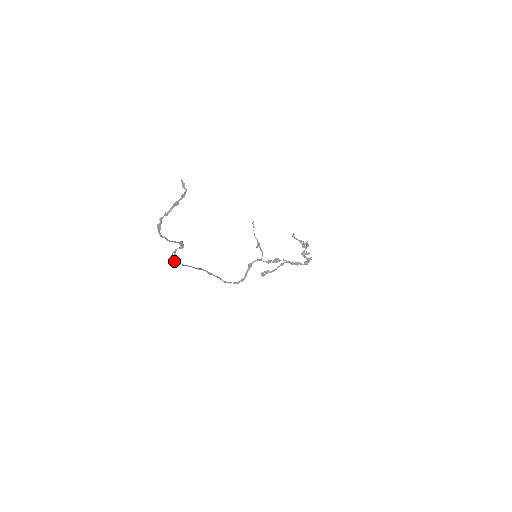
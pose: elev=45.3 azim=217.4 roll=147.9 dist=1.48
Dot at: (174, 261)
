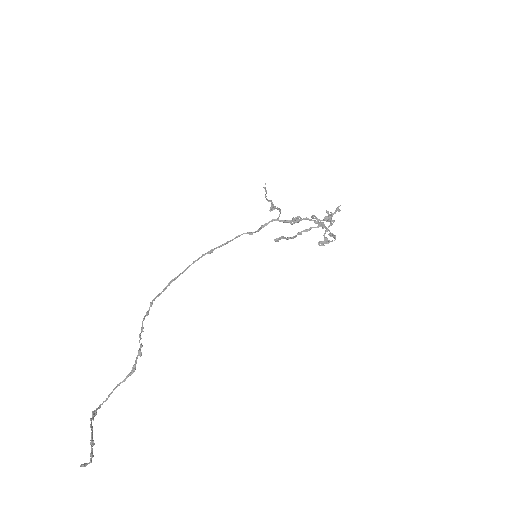
Dot at: (153, 300)
